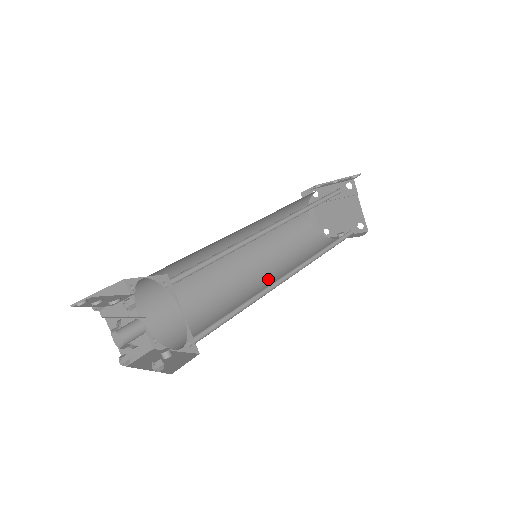
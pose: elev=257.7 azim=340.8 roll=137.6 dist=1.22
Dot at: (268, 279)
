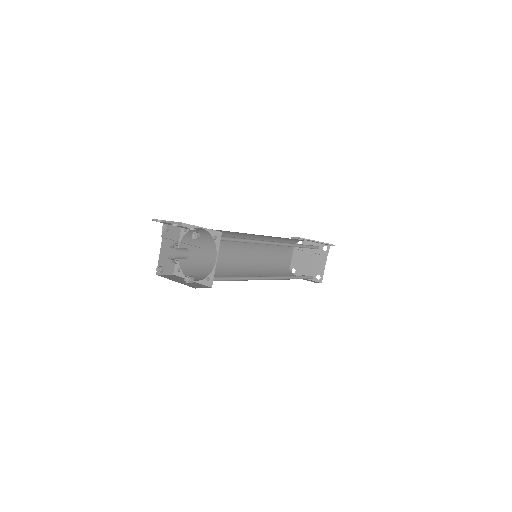
Dot at: (252, 275)
